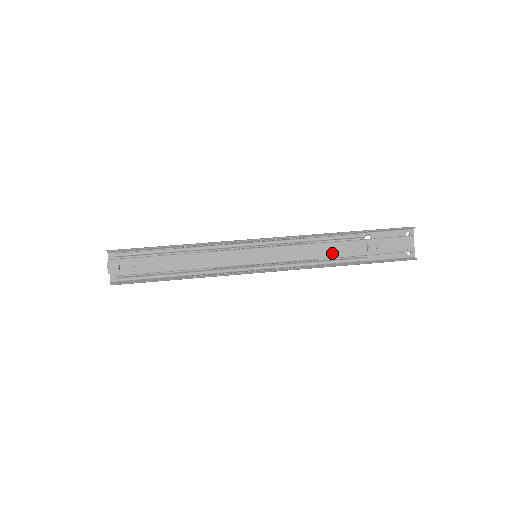
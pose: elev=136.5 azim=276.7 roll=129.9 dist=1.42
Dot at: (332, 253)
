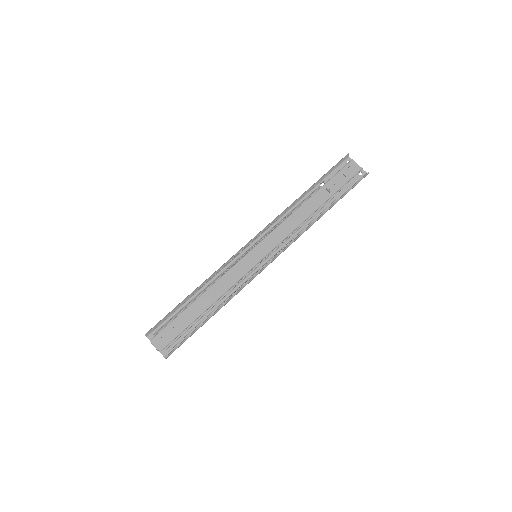
Dot at: (307, 212)
